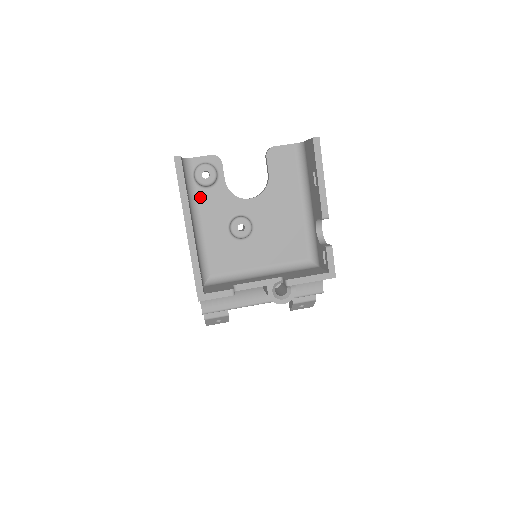
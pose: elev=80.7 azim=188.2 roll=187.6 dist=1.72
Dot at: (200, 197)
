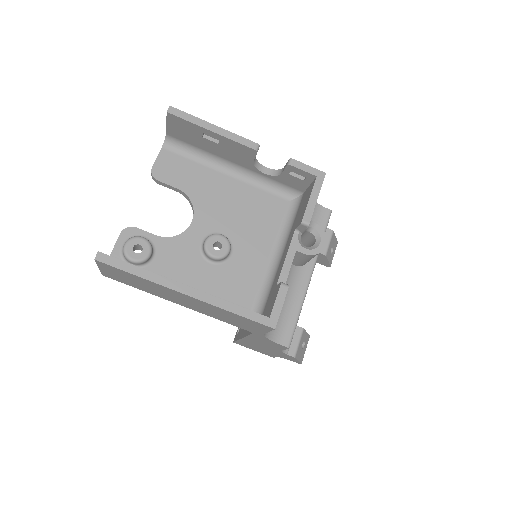
Dot at: (158, 272)
